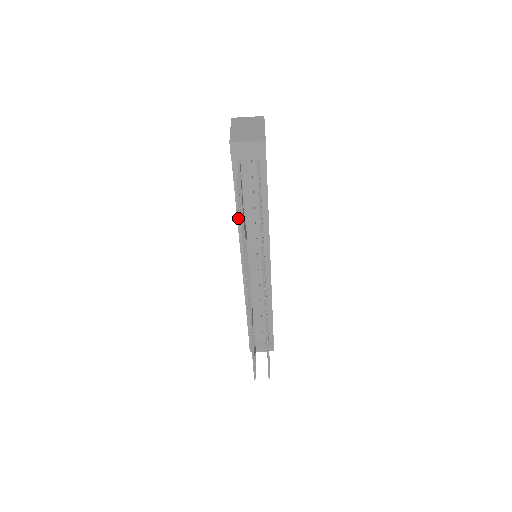
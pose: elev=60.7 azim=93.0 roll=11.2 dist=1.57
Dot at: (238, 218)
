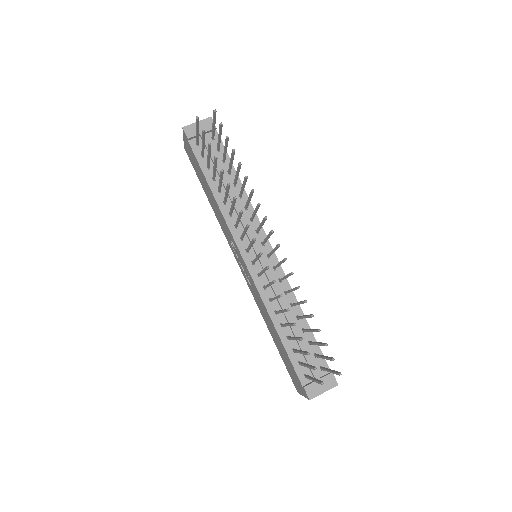
Dot at: (218, 203)
